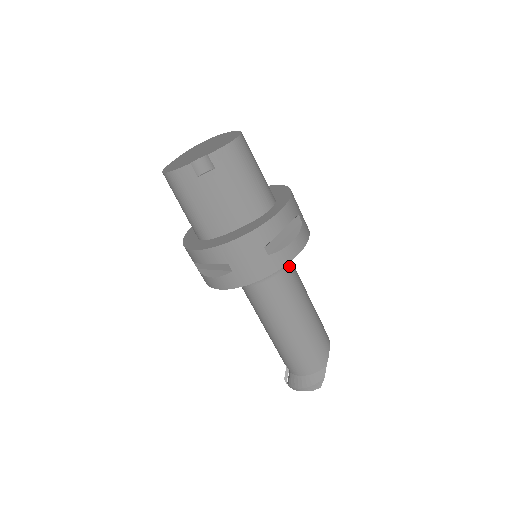
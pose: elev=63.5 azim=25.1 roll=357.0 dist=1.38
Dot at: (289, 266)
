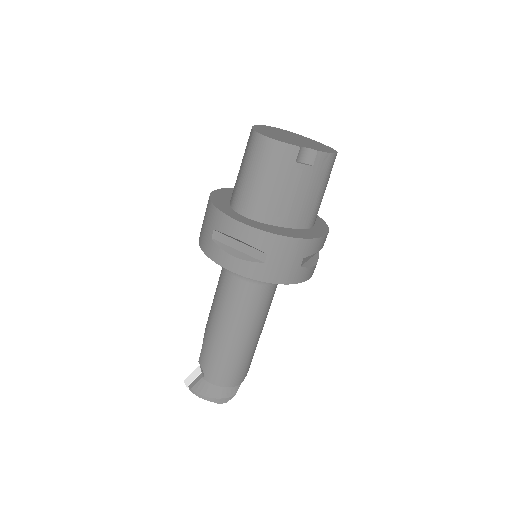
Dot at: occluded
